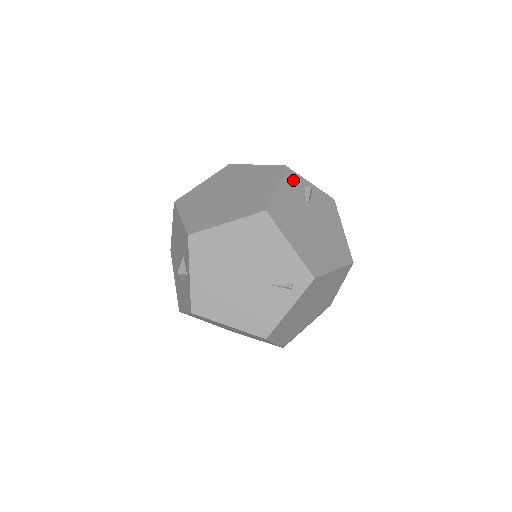
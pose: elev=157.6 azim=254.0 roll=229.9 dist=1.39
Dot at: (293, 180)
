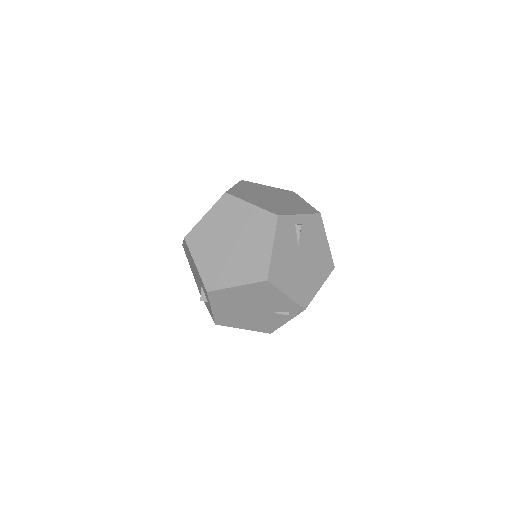
Dot at: (286, 226)
